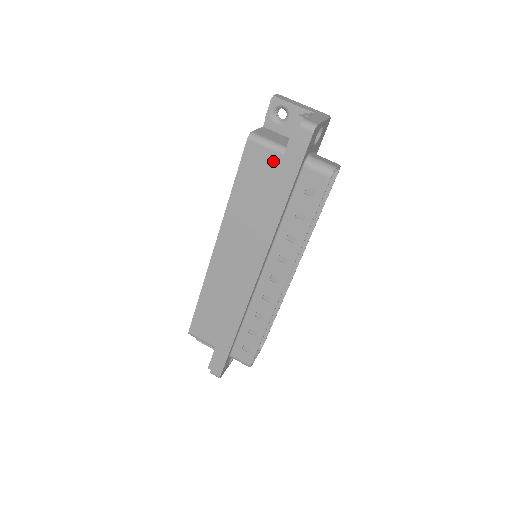
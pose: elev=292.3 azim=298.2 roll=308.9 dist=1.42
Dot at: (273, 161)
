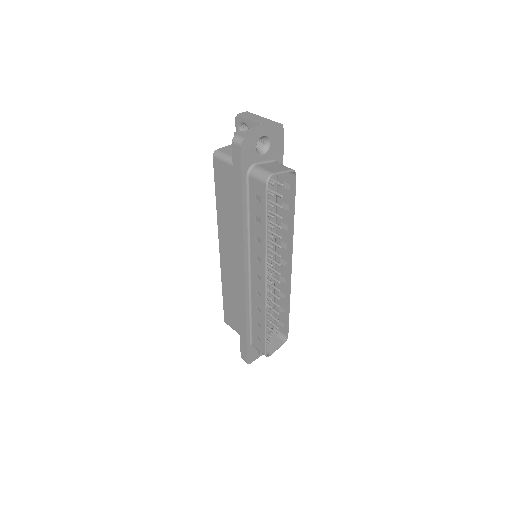
Dot at: (231, 173)
